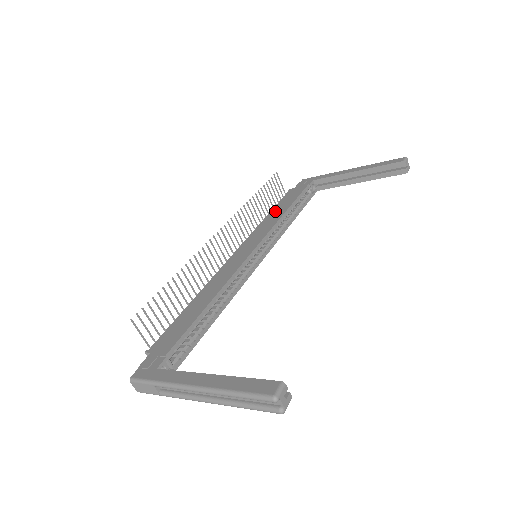
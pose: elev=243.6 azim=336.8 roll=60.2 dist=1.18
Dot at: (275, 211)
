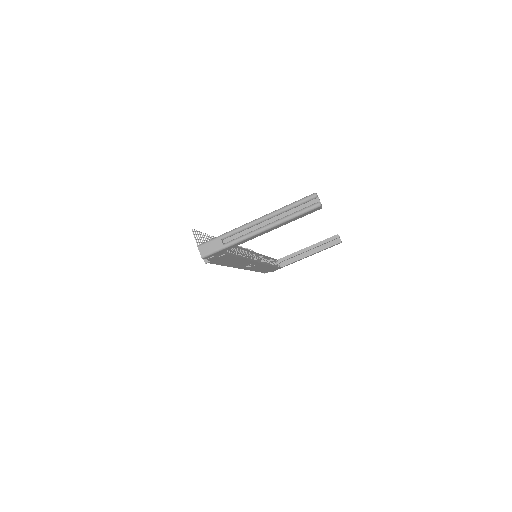
Dot at: occluded
